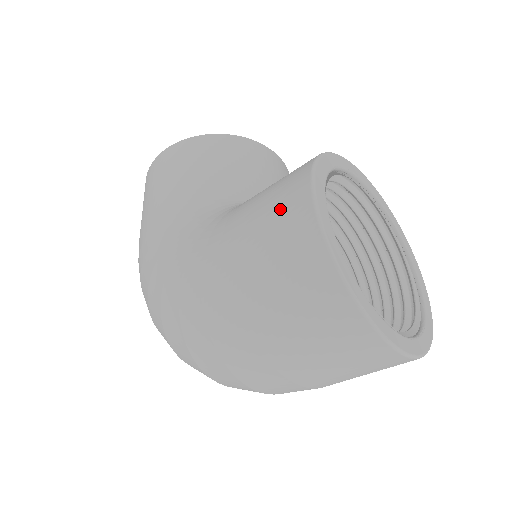
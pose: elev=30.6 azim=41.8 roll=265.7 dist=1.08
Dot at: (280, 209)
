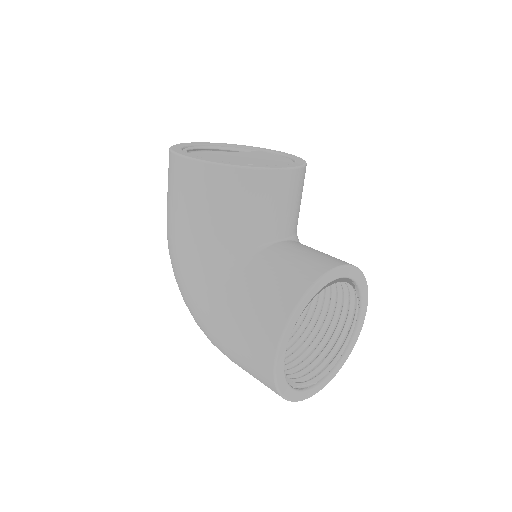
Dot at: (257, 342)
